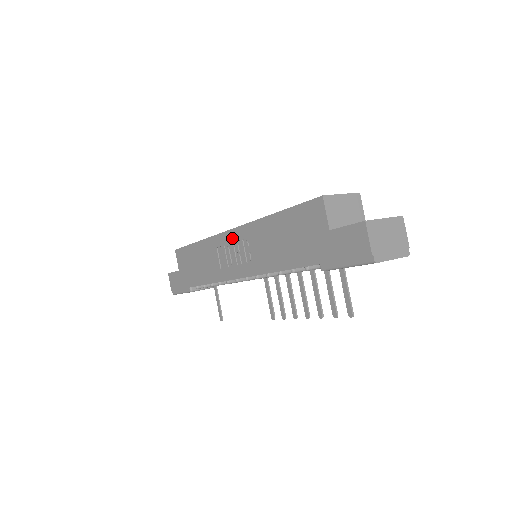
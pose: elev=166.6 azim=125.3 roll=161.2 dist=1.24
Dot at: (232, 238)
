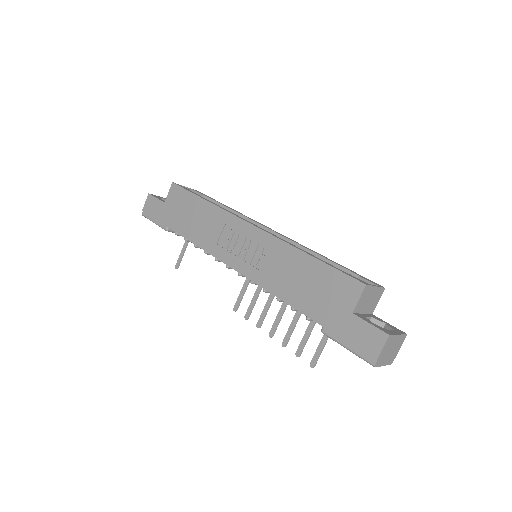
Dot at: (249, 232)
